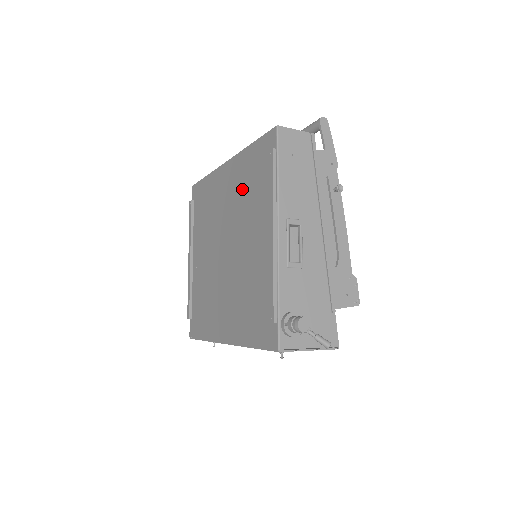
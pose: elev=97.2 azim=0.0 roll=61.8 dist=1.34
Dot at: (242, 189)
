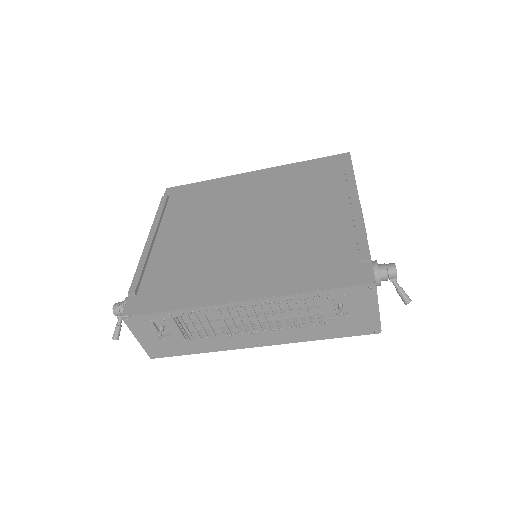
Dot at: (288, 184)
